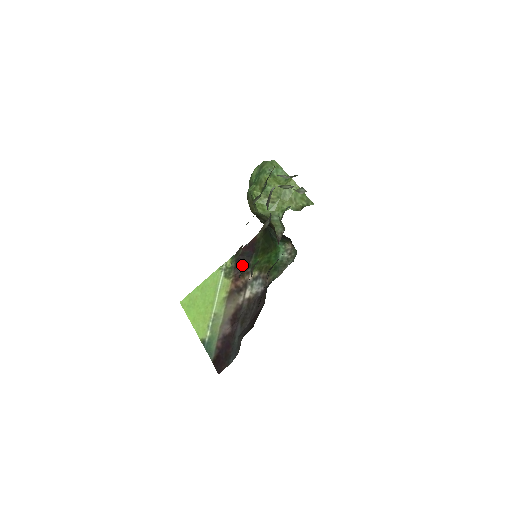
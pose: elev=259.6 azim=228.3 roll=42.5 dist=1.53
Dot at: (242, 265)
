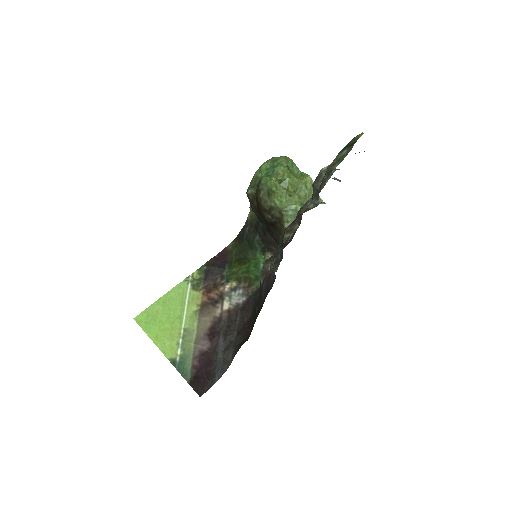
Dot at: (213, 276)
